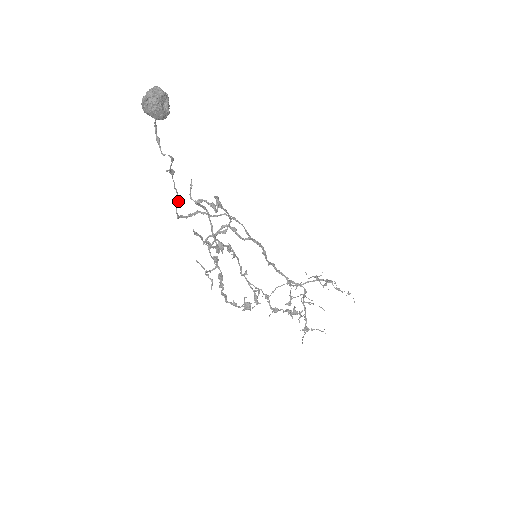
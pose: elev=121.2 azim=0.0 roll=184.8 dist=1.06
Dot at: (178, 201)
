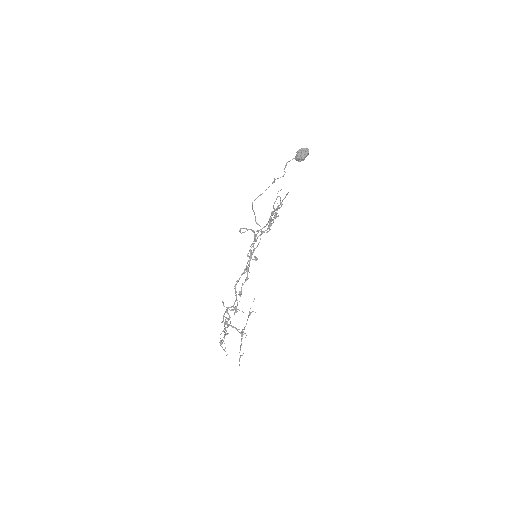
Dot at: occluded
